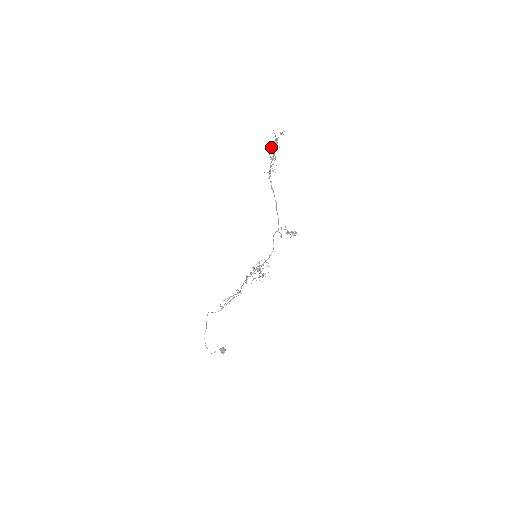
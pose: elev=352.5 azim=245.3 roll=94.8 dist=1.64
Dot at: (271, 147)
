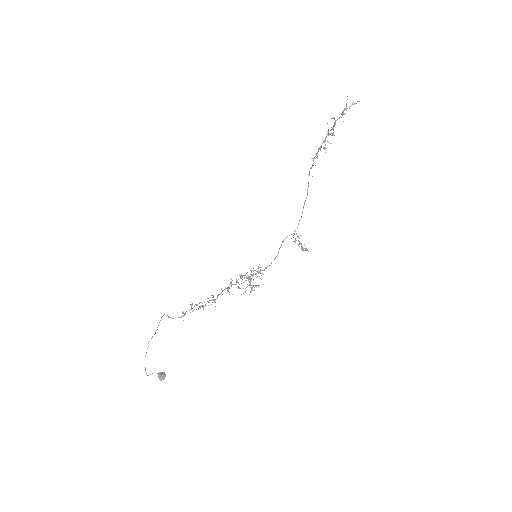
Dot at: (334, 118)
